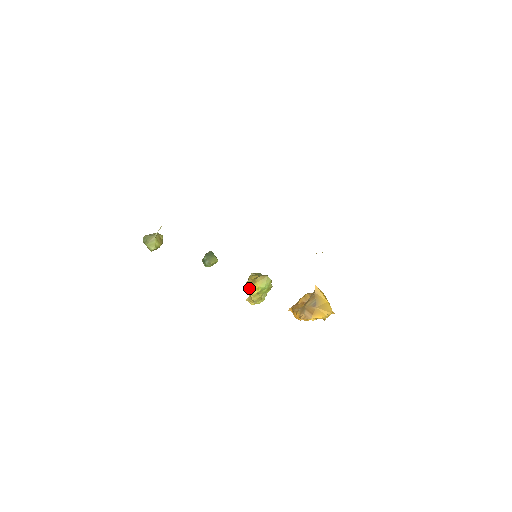
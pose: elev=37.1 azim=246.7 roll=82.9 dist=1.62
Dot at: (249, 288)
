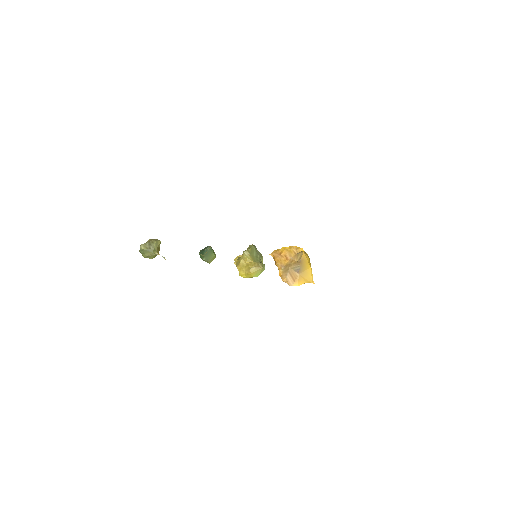
Dot at: (242, 273)
